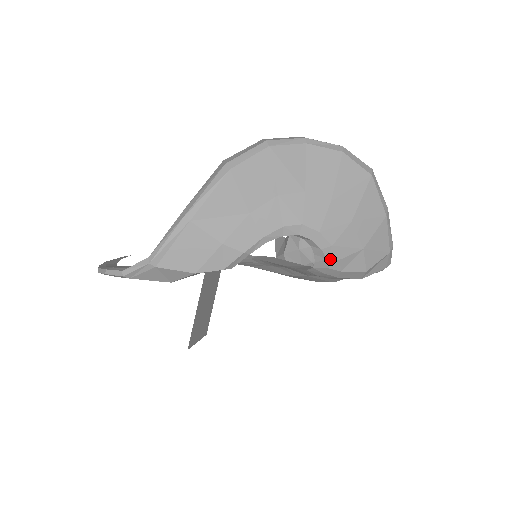
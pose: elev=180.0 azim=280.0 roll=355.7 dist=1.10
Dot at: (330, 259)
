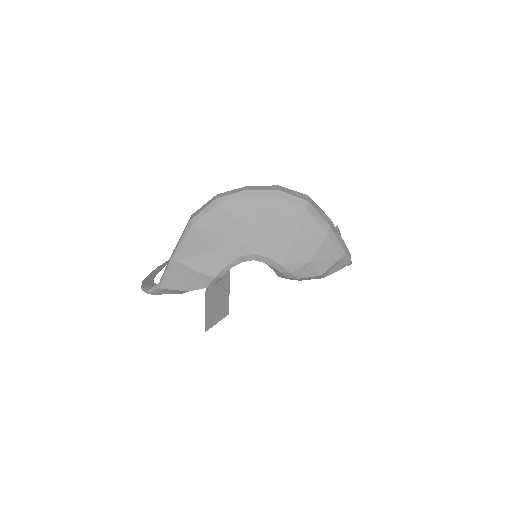
Dot at: (284, 273)
